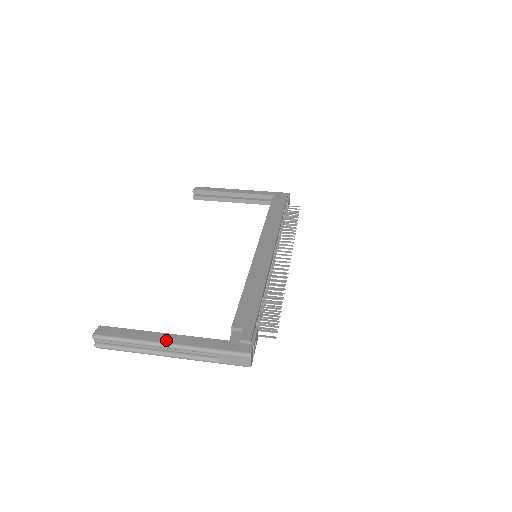
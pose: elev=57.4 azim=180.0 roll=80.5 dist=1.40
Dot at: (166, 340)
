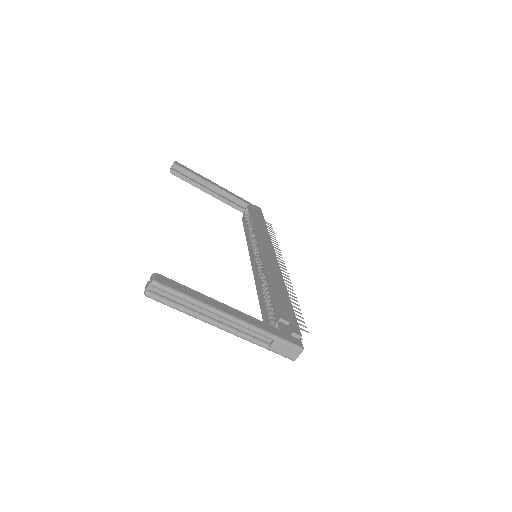
Dot at: (229, 311)
